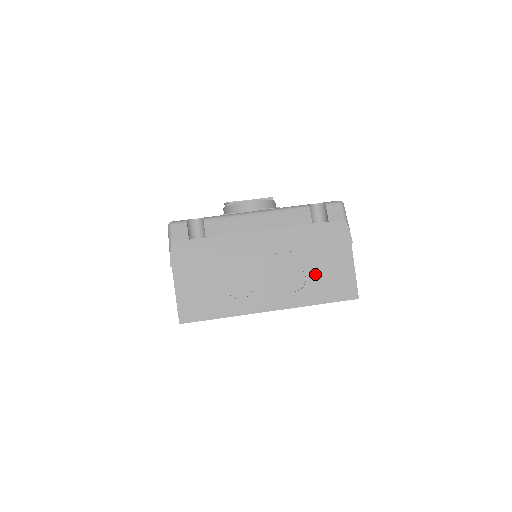
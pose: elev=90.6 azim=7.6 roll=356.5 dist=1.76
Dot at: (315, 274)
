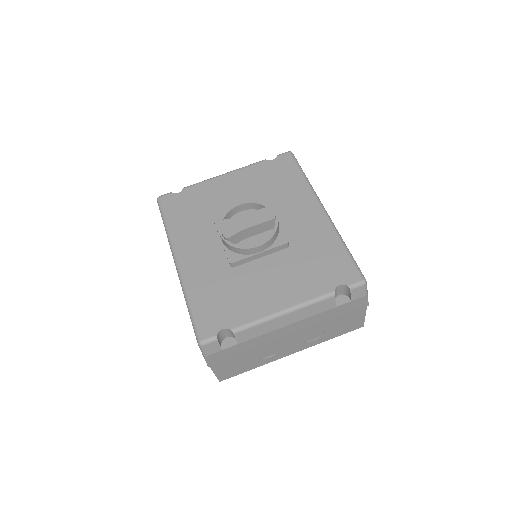
Dot at: (332, 328)
